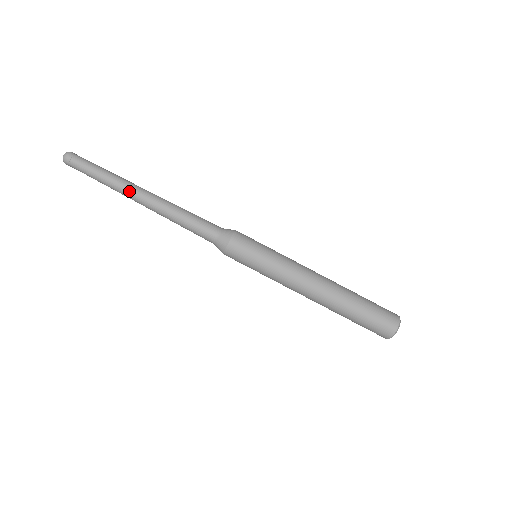
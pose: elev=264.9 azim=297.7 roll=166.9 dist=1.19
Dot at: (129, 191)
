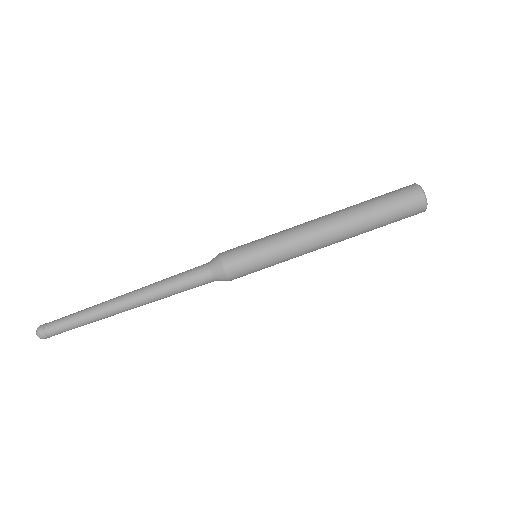
Dot at: (109, 303)
